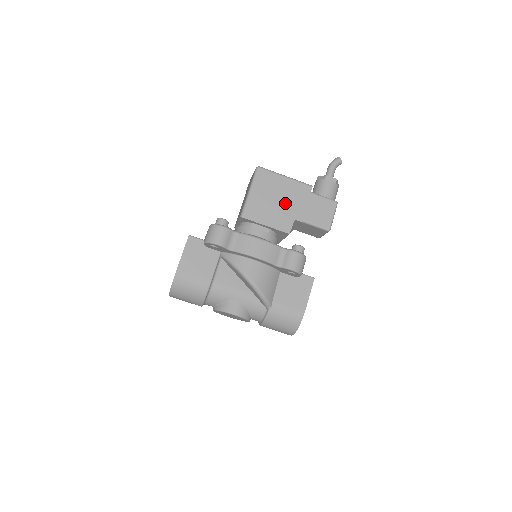
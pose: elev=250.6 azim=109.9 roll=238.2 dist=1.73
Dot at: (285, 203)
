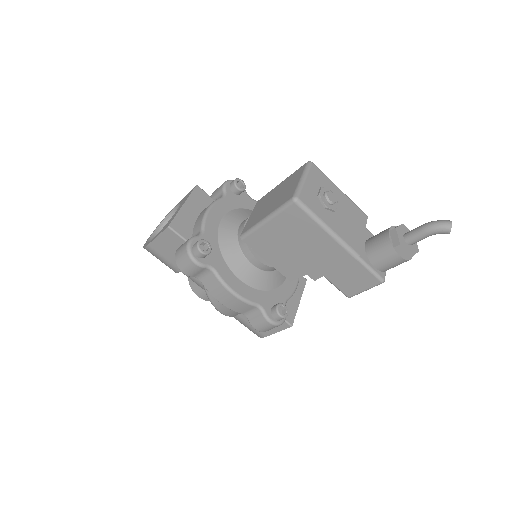
Dot at: (305, 255)
